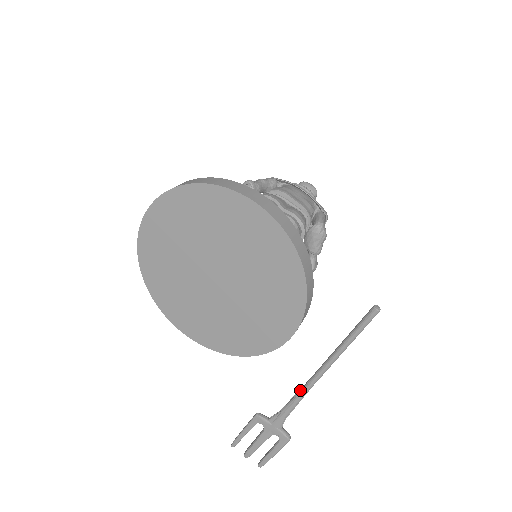
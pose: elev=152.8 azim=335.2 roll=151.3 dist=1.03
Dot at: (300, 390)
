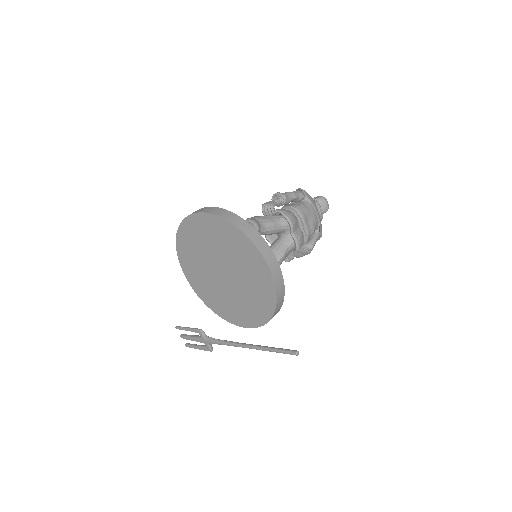
Dot at: (233, 343)
